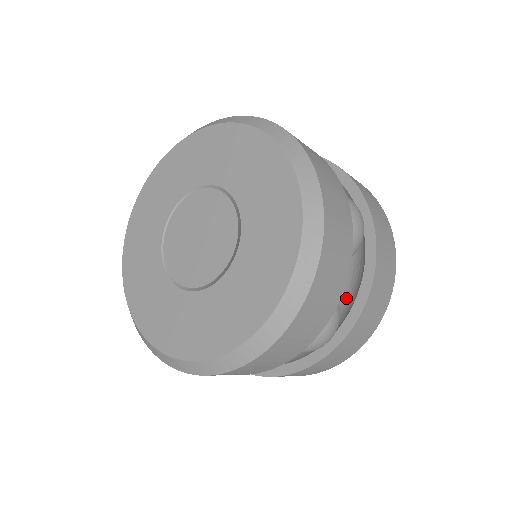
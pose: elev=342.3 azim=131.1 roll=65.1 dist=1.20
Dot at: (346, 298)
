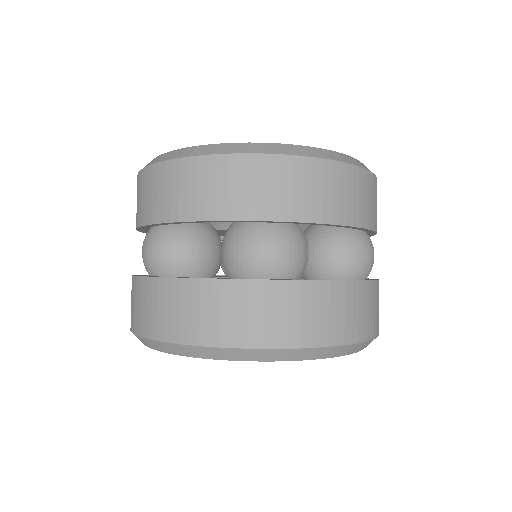
Dot at: occluded
